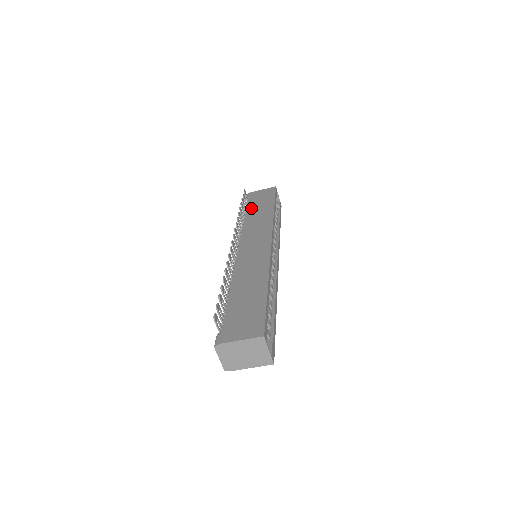
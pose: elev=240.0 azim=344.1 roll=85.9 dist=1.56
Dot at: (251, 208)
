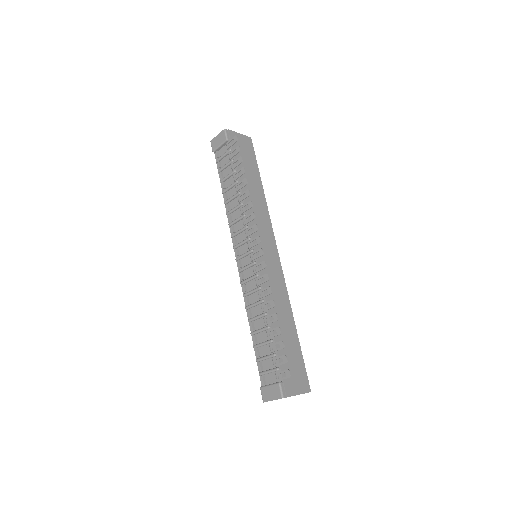
Dot at: occluded
